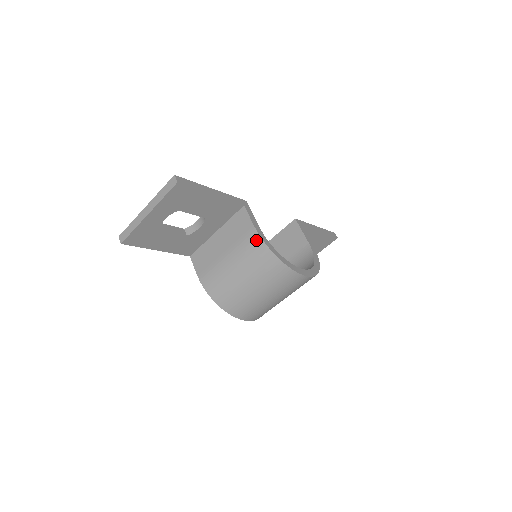
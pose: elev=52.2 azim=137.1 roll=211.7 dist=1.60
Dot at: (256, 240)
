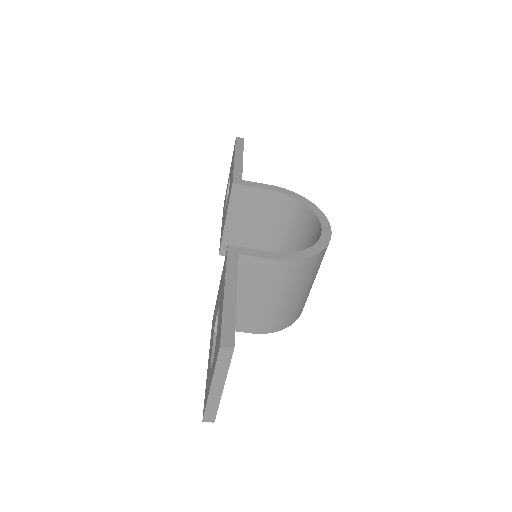
Dot at: (287, 266)
